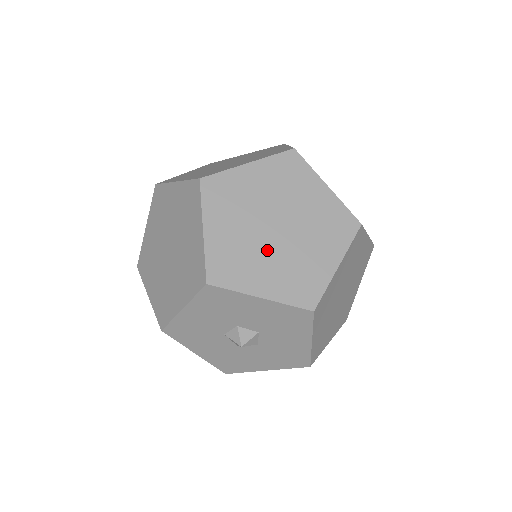
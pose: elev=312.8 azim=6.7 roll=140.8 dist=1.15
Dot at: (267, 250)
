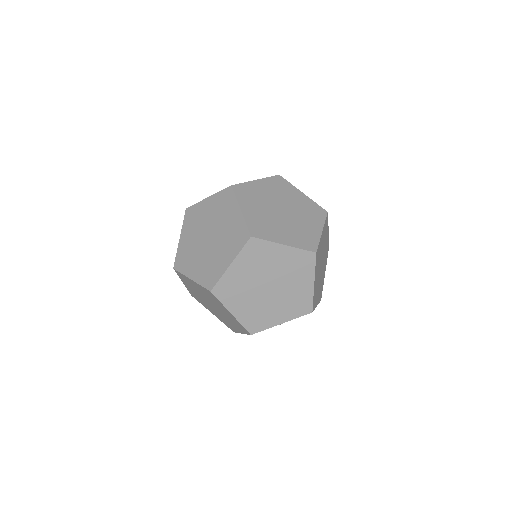
Dot at: (271, 301)
